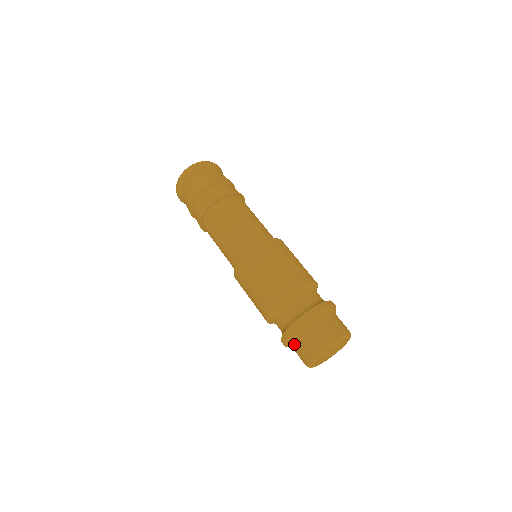
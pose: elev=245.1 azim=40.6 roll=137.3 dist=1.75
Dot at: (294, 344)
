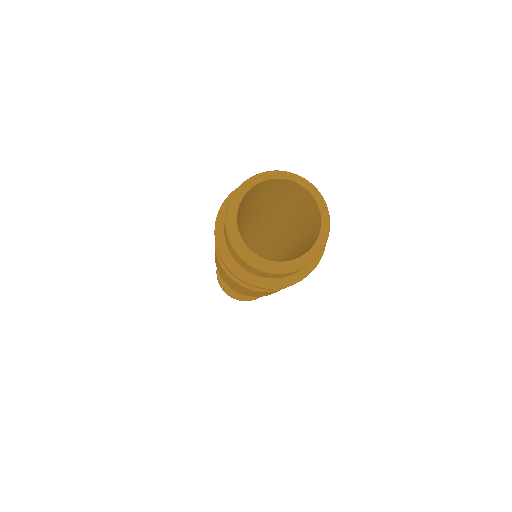
Dot at: (227, 246)
